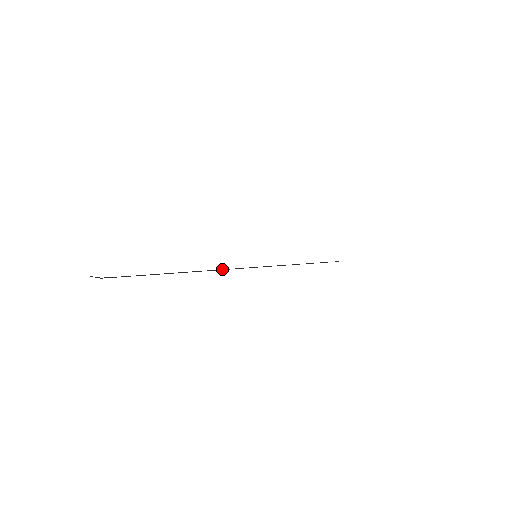
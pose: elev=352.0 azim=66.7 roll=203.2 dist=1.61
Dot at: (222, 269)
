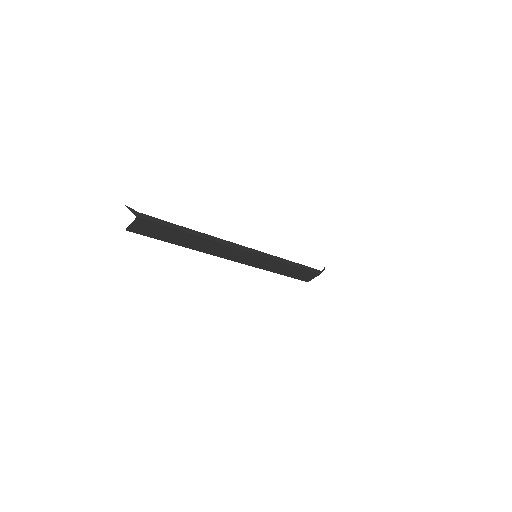
Dot at: (236, 244)
